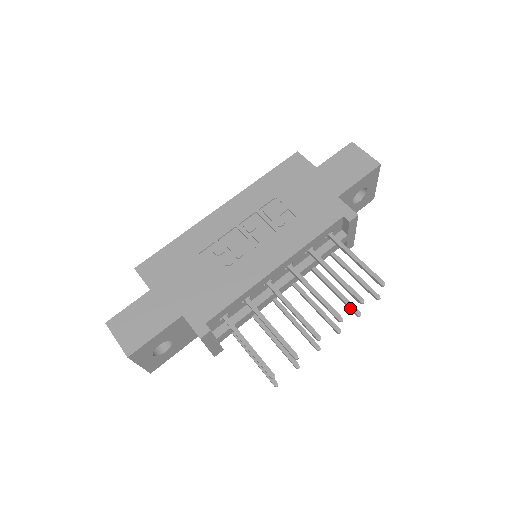
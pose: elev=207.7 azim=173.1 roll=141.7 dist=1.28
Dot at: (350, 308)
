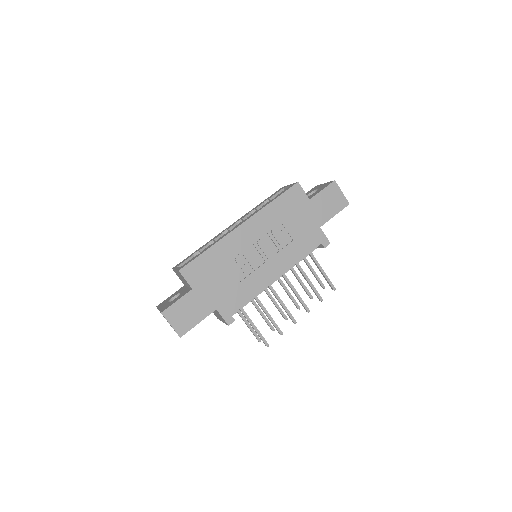
Dot at: (307, 294)
